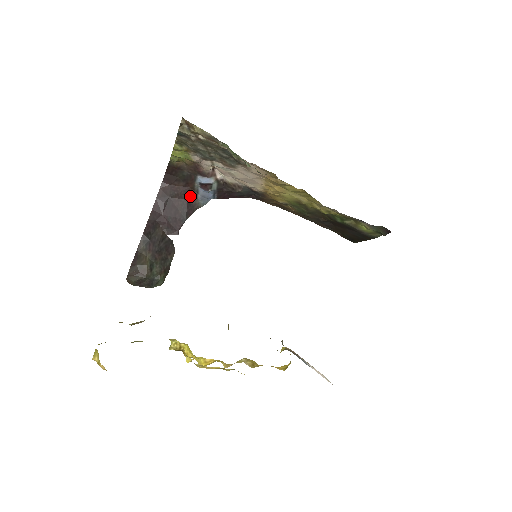
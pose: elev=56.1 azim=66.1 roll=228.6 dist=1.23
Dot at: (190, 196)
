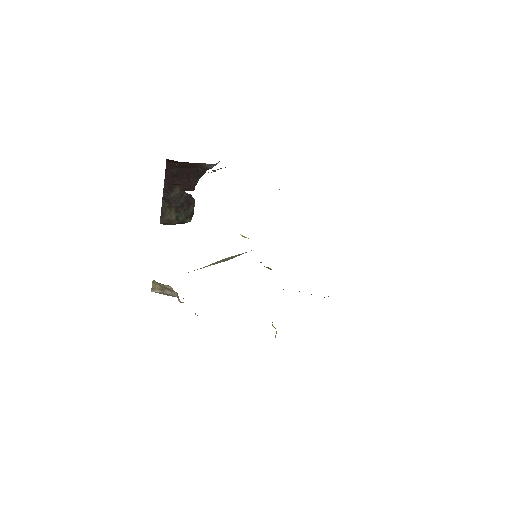
Dot at: (198, 165)
